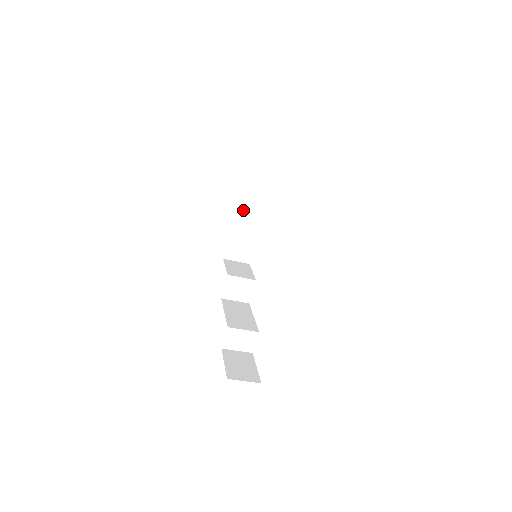
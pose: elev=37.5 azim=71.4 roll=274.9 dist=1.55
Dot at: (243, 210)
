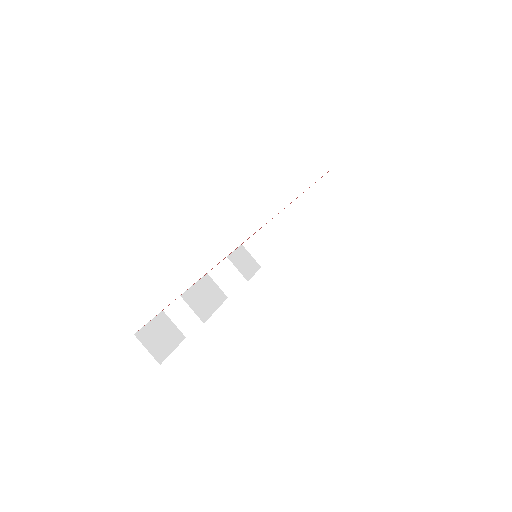
Dot at: (289, 214)
